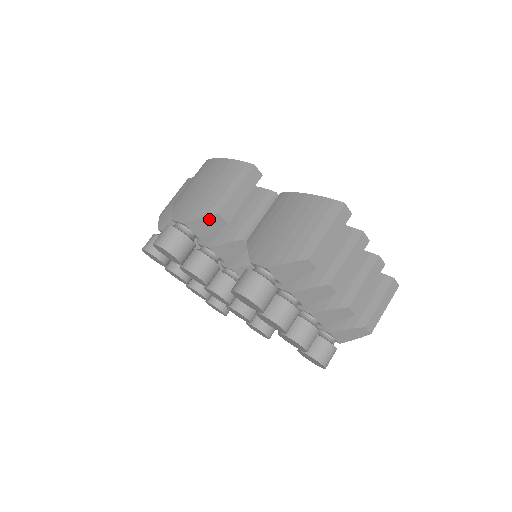
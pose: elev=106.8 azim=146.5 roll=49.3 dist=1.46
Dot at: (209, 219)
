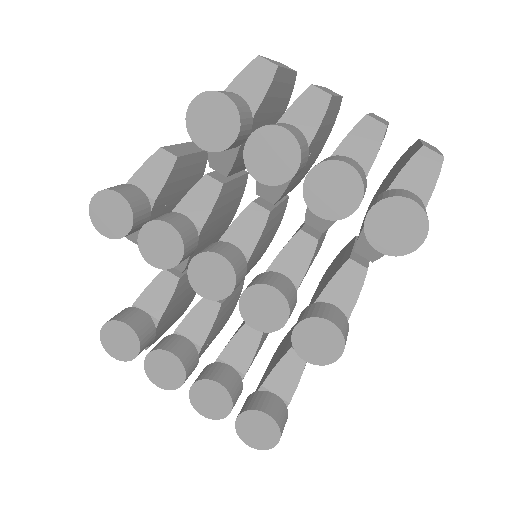
Dot at: (153, 161)
